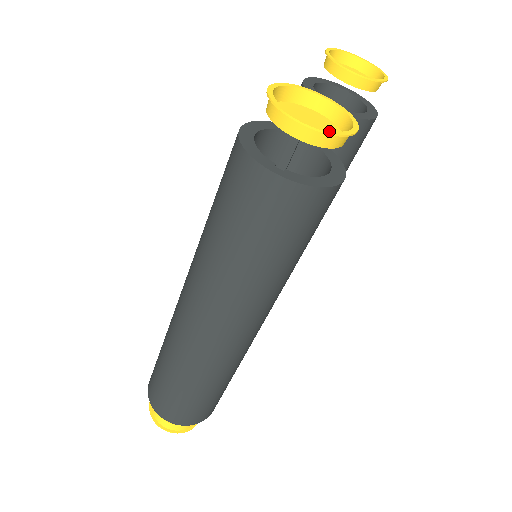
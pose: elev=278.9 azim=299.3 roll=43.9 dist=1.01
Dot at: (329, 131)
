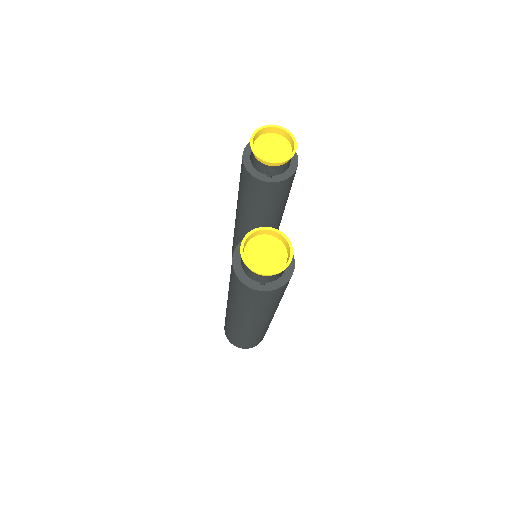
Dot at: (280, 271)
